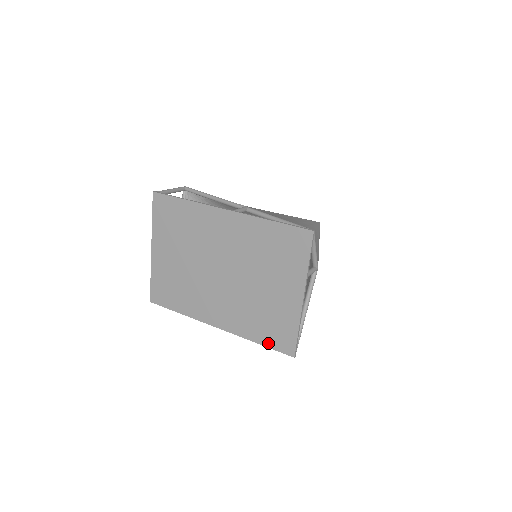
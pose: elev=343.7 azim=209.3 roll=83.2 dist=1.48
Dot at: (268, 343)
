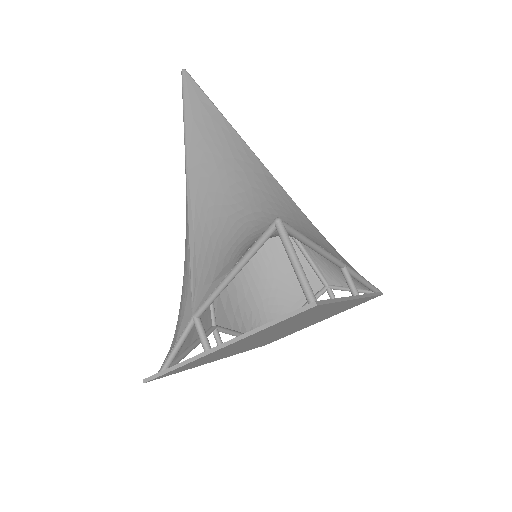
Dot at: occluded
